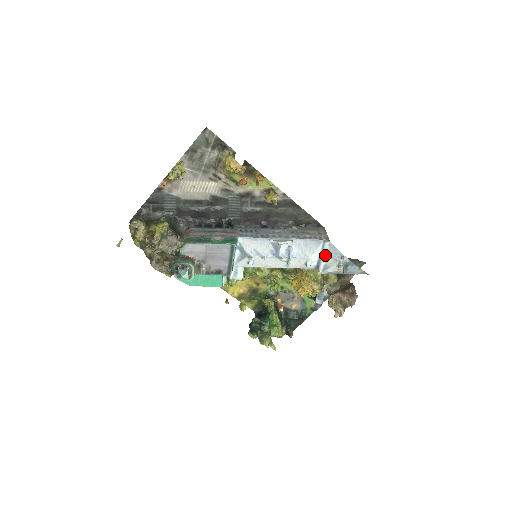
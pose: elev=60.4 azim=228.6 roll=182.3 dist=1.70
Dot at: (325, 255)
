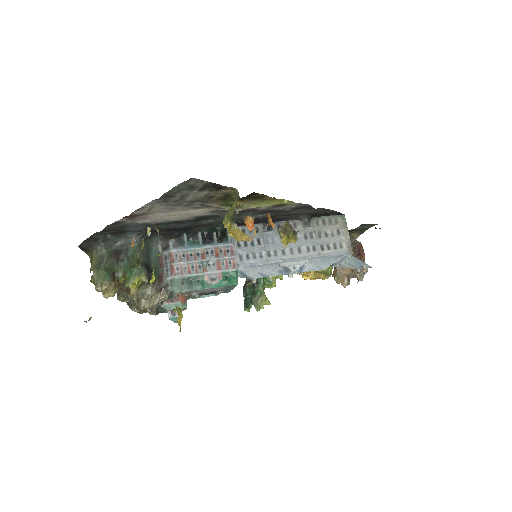
Dot at: (343, 263)
